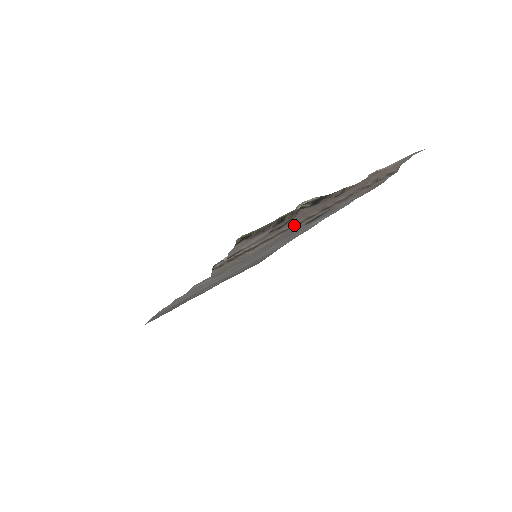
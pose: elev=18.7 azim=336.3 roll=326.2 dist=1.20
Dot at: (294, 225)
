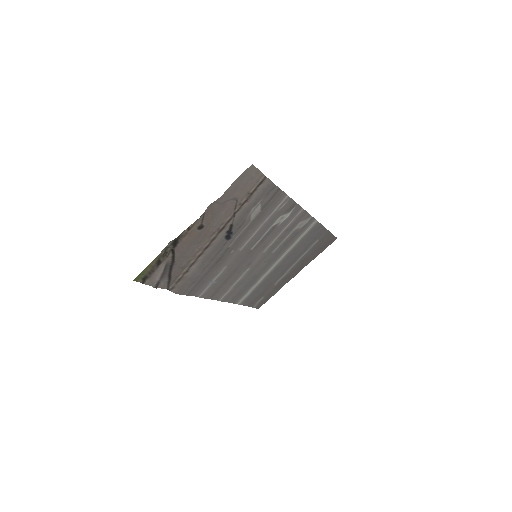
Dot at: (205, 249)
